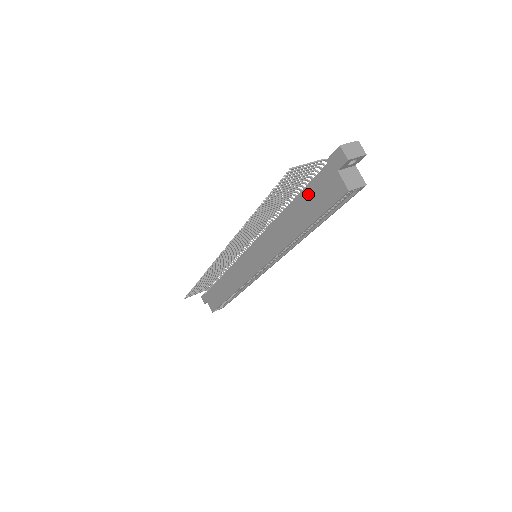
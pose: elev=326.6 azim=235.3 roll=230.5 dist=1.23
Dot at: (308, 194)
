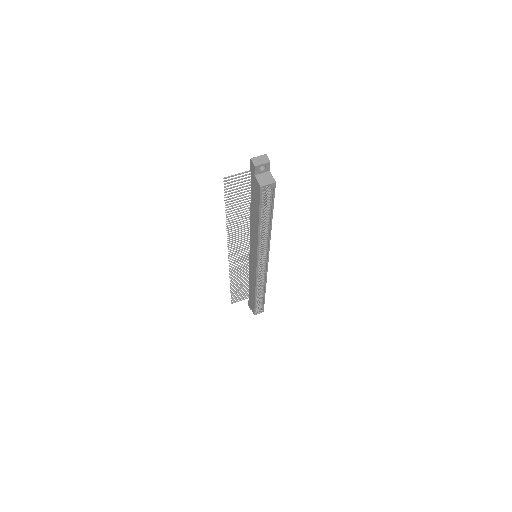
Dot at: (252, 197)
